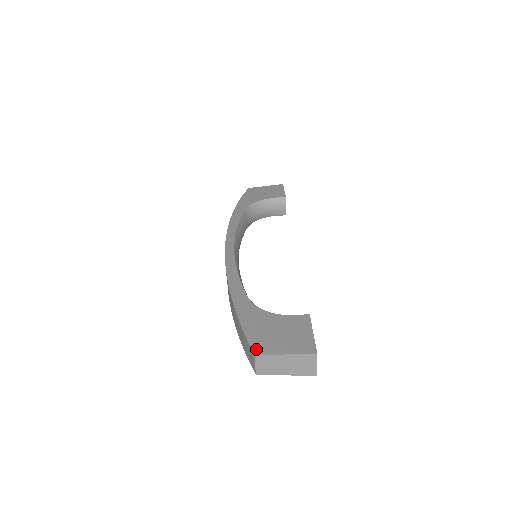
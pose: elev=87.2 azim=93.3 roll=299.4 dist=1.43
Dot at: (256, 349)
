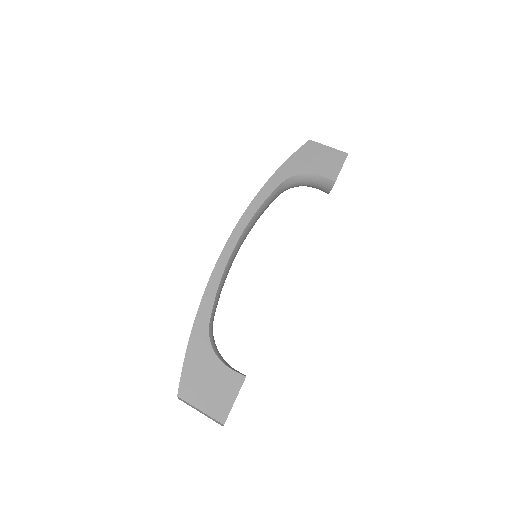
Dot at: (182, 391)
